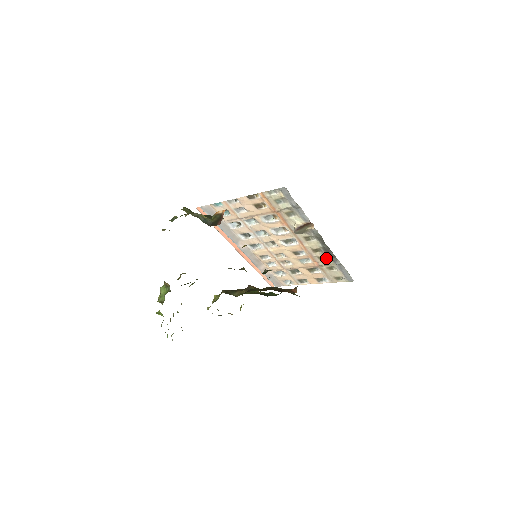
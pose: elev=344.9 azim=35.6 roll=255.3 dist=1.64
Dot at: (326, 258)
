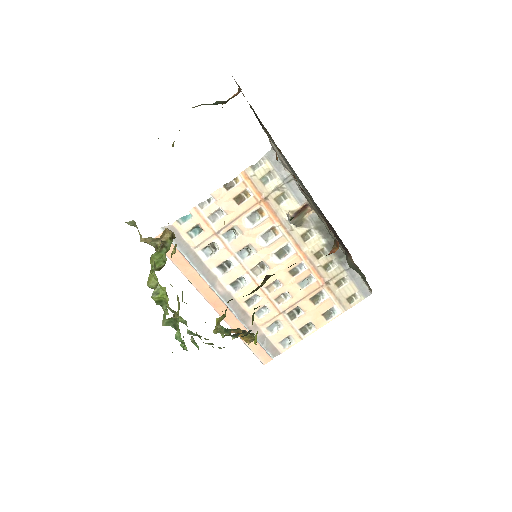
Dot at: (332, 265)
